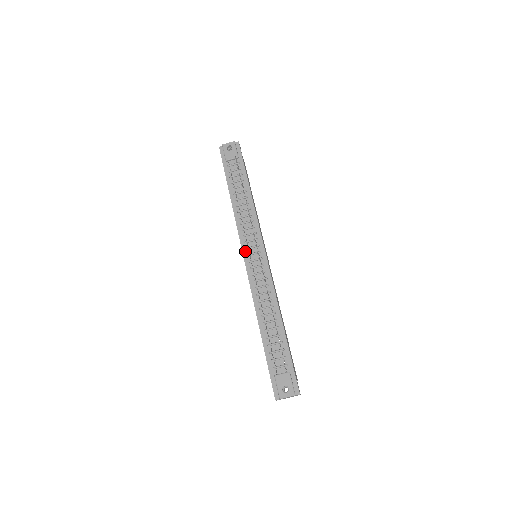
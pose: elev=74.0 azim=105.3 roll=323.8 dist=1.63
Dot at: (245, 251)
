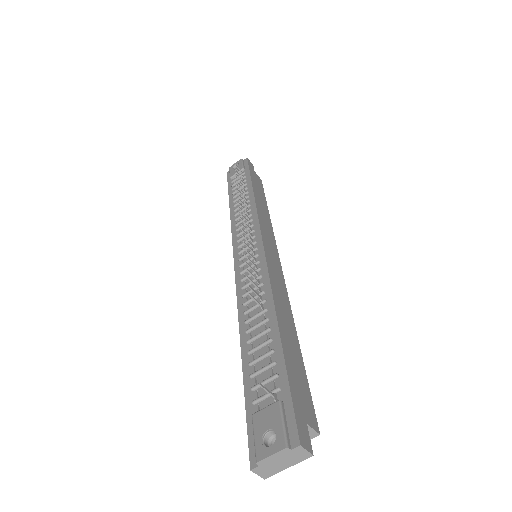
Dot at: (236, 251)
